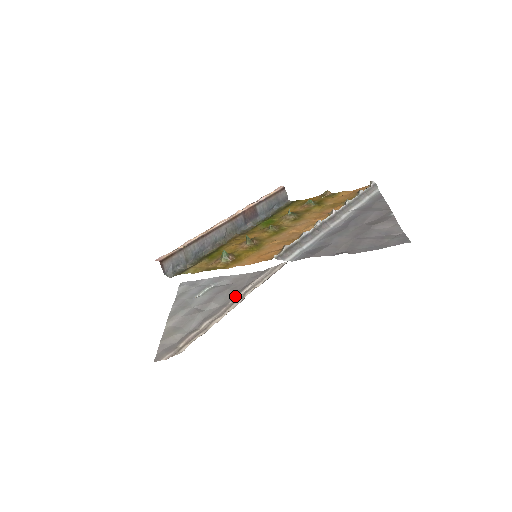
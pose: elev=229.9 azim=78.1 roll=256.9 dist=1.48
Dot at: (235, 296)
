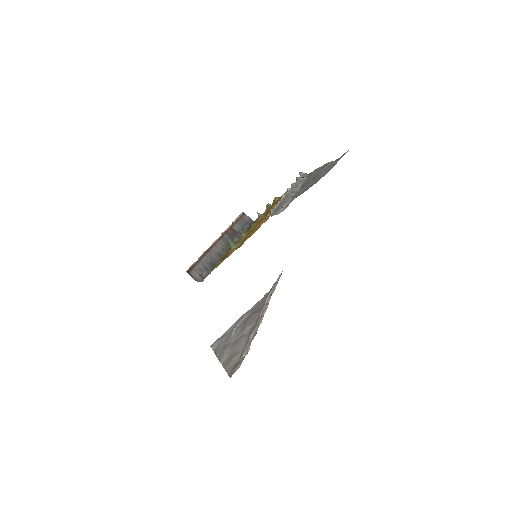
Dot at: (261, 311)
